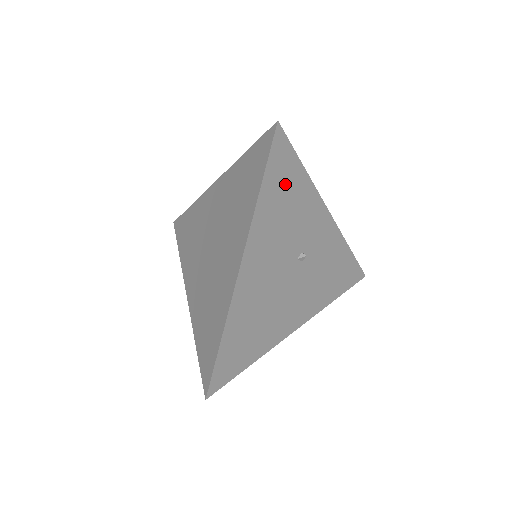
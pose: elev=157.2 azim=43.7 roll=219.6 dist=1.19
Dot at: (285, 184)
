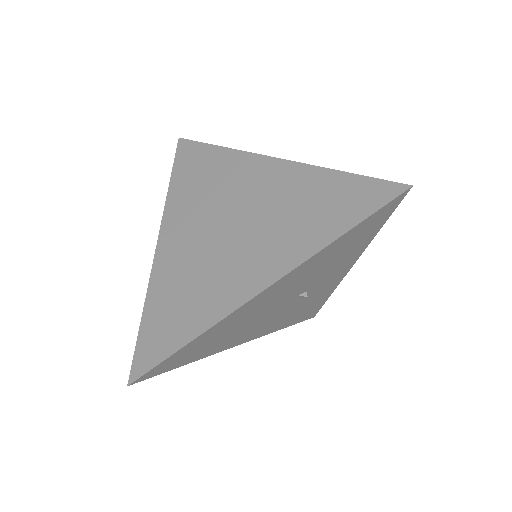
Dot at: (358, 237)
